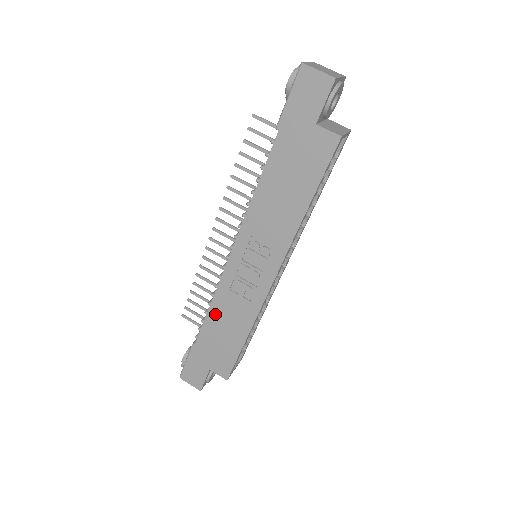
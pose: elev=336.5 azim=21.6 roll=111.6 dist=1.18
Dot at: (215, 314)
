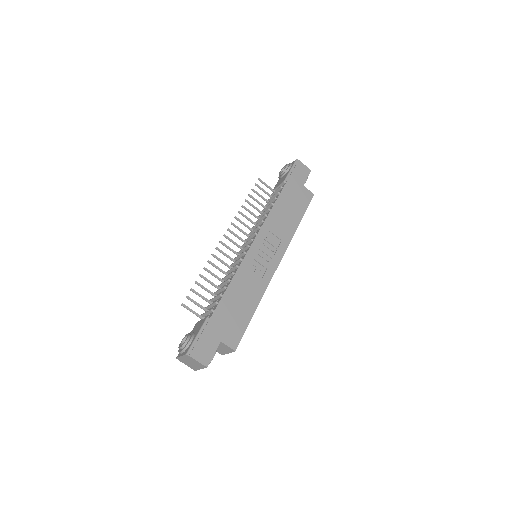
Dot at: (235, 287)
